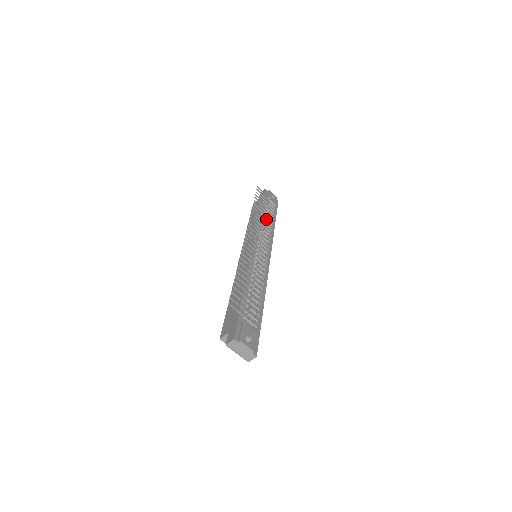
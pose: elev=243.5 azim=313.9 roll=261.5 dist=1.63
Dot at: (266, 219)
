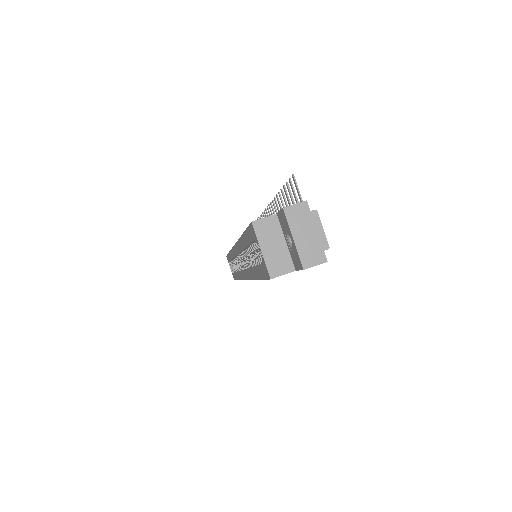
Dot at: occluded
